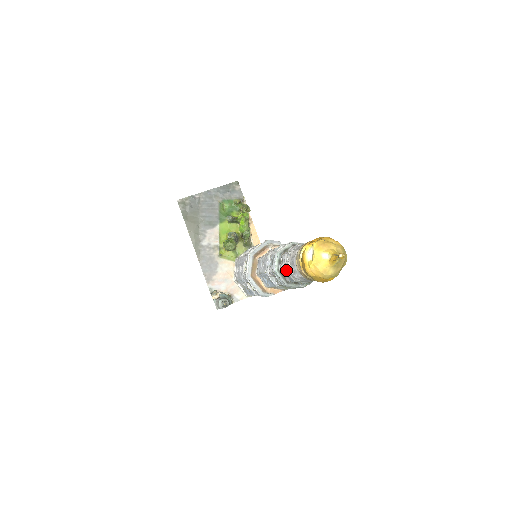
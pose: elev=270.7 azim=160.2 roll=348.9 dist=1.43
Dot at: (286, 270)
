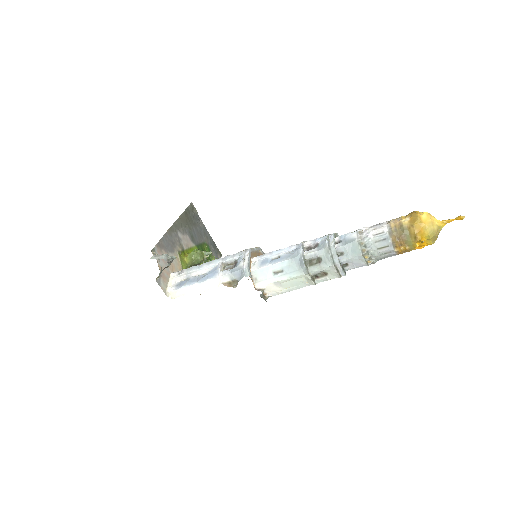
Dot at: (357, 231)
